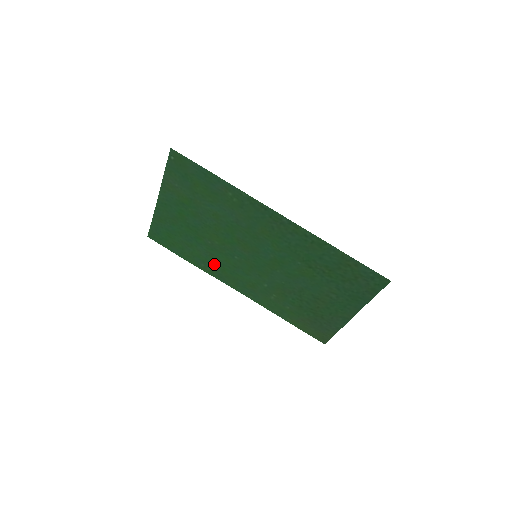
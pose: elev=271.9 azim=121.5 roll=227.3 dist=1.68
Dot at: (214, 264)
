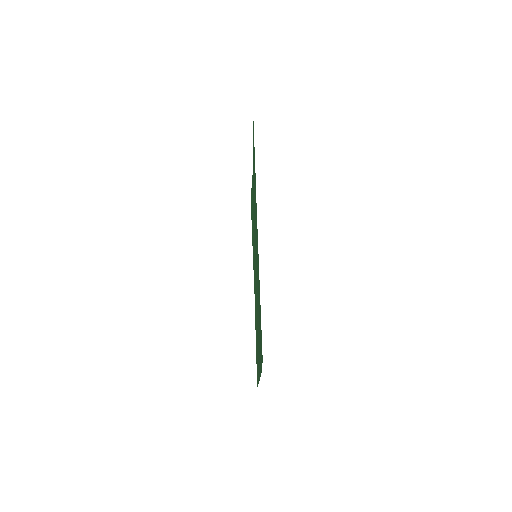
Dot at: occluded
